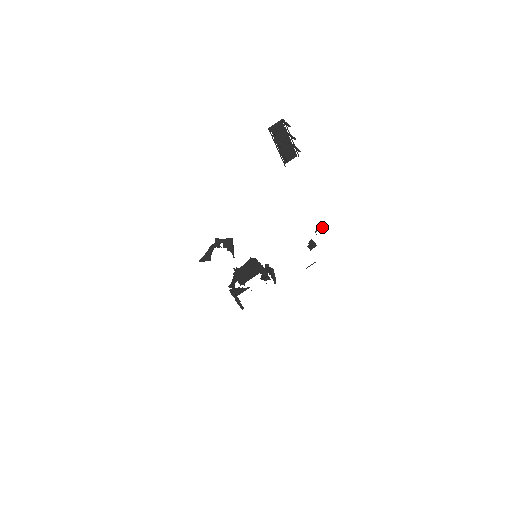
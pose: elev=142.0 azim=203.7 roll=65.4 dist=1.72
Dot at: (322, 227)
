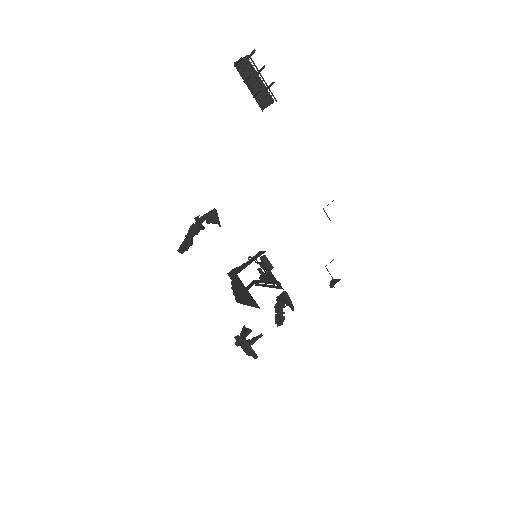
Dot at: occluded
